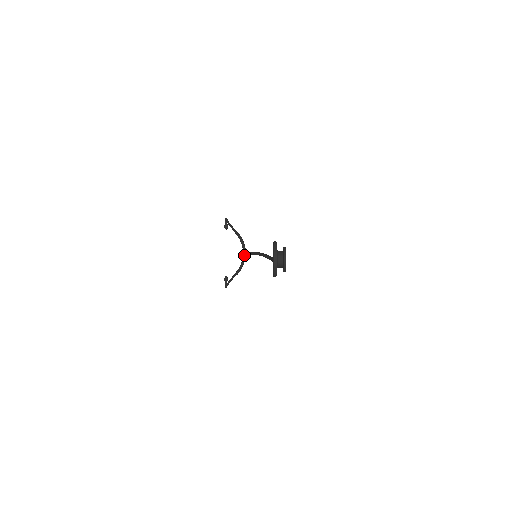
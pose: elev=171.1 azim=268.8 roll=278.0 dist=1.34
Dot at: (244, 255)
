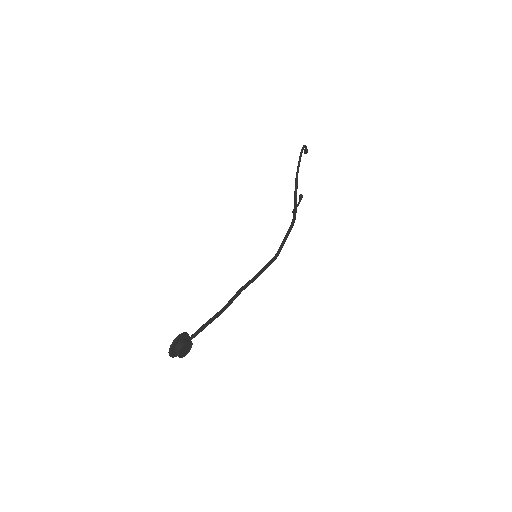
Dot at: (294, 206)
